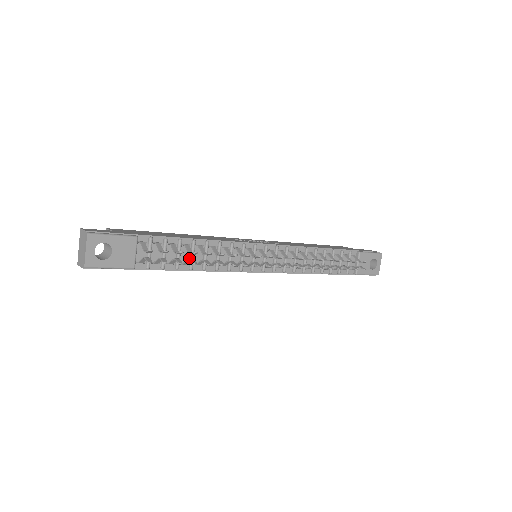
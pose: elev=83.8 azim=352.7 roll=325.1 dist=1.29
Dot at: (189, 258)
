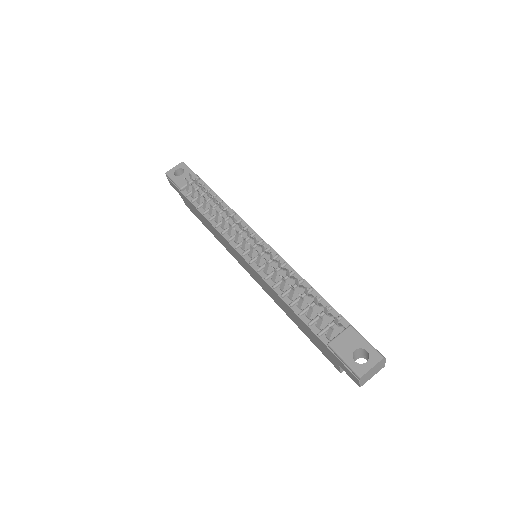
Dot at: occluded
